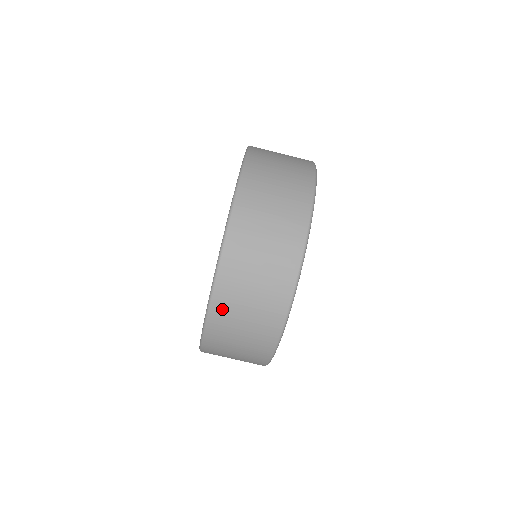
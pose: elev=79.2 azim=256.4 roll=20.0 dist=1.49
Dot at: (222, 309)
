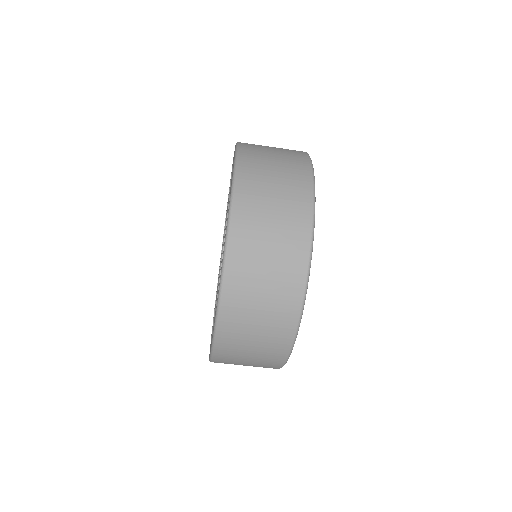
Dot at: (226, 349)
